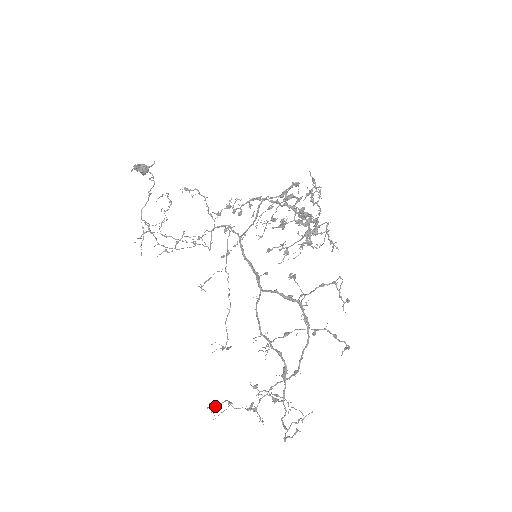
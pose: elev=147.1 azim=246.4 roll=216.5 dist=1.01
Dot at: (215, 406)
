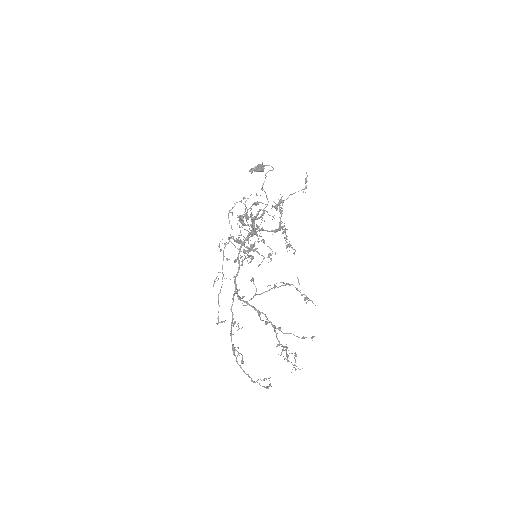
Dot at: (287, 348)
